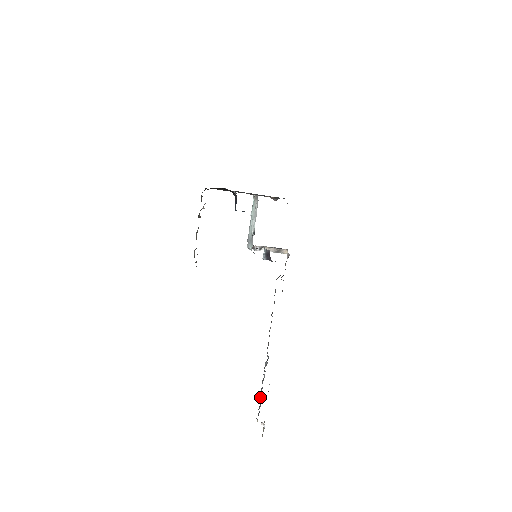
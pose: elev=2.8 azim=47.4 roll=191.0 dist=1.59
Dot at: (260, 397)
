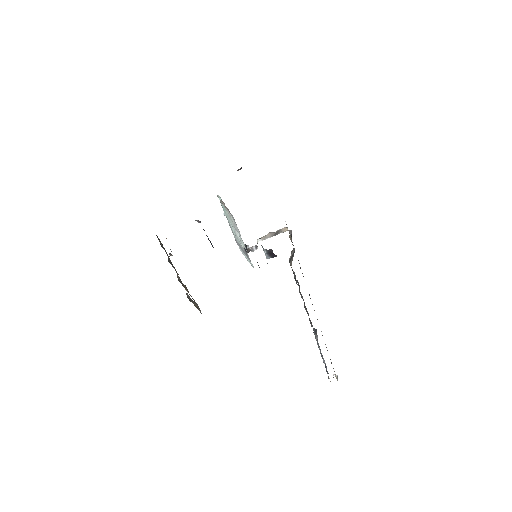
Dot at: (323, 362)
